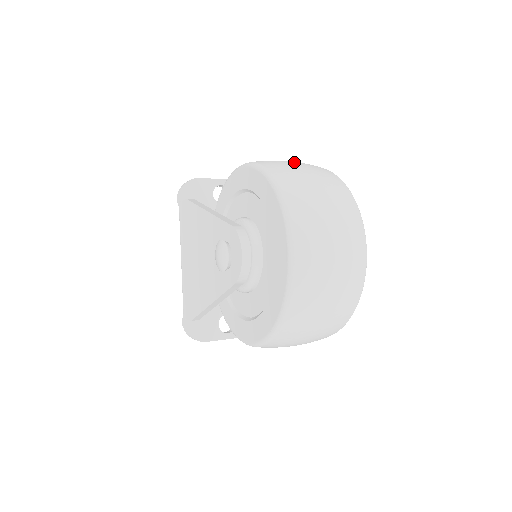
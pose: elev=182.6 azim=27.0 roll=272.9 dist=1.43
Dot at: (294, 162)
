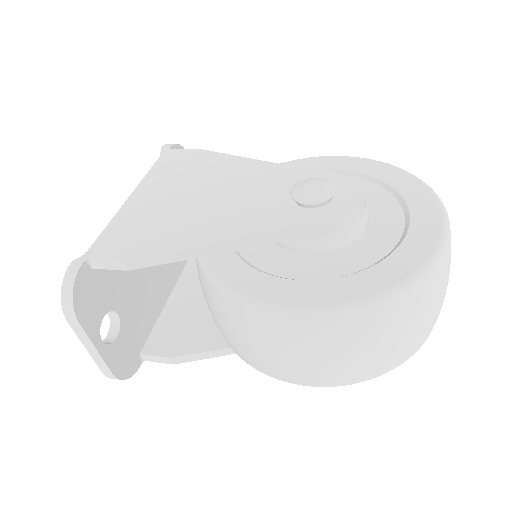
Dot at: occluded
